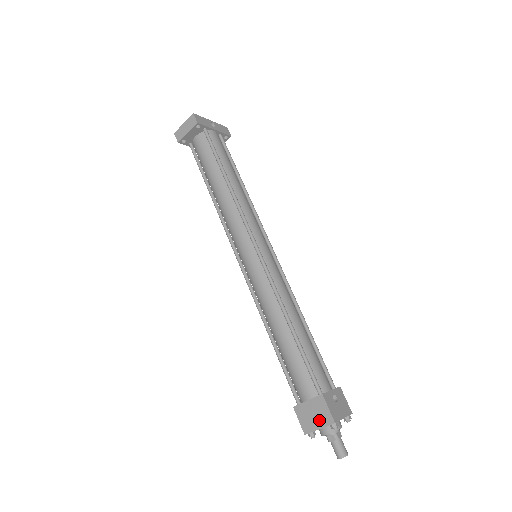
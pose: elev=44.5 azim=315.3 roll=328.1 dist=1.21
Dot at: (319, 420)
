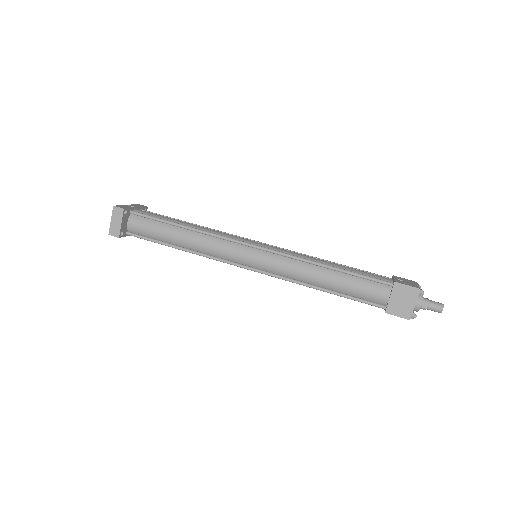
Dot at: (409, 300)
